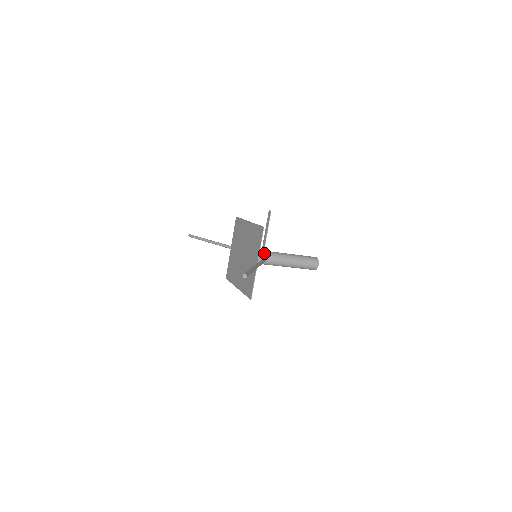
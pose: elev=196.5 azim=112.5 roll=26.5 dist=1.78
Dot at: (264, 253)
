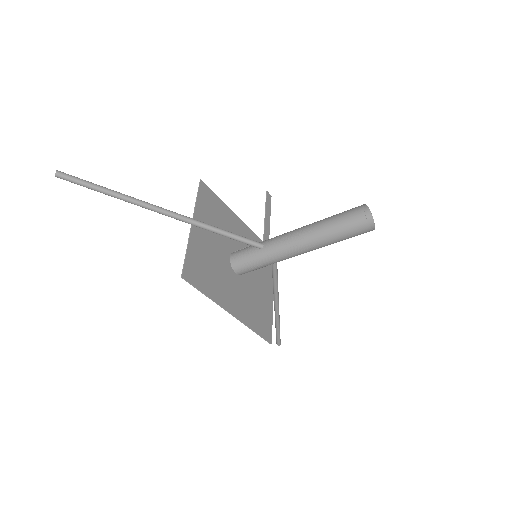
Dot at: (261, 242)
